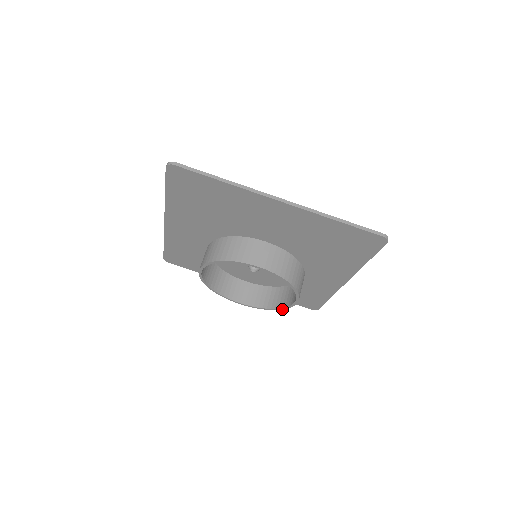
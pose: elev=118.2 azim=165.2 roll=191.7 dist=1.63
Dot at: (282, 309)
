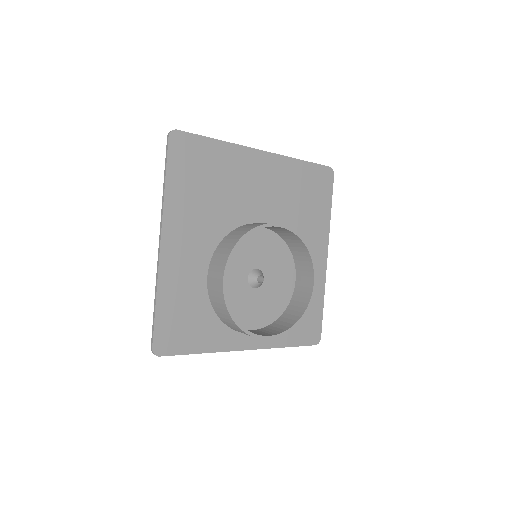
Dot at: (307, 311)
